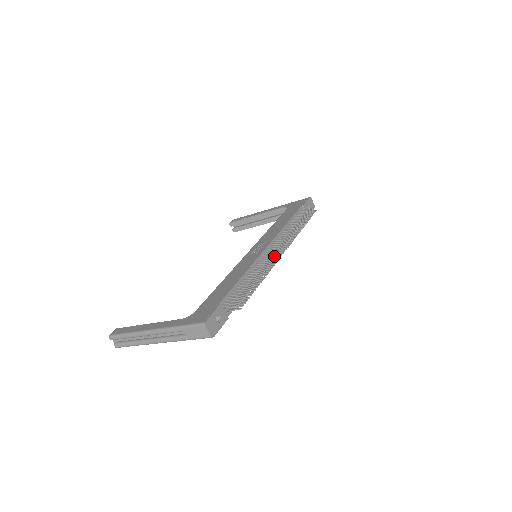
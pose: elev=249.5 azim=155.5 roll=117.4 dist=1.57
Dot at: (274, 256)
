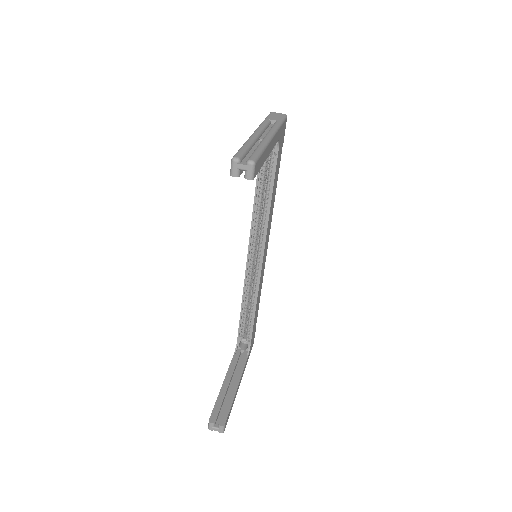
Dot at: occluded
